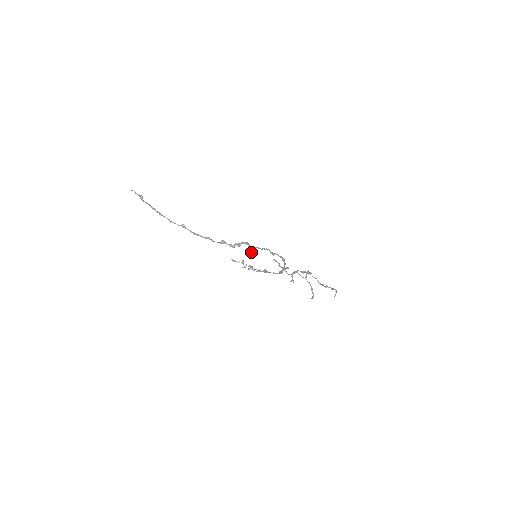
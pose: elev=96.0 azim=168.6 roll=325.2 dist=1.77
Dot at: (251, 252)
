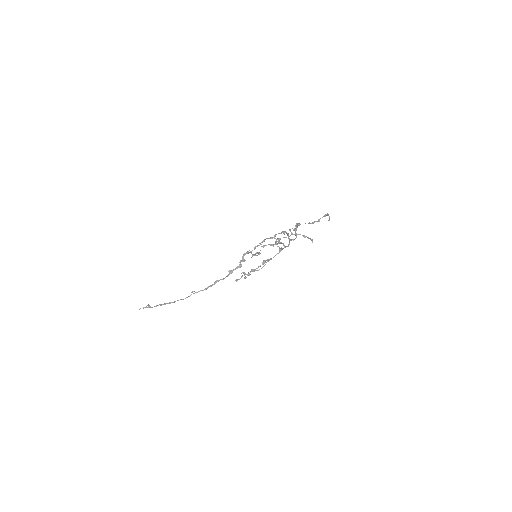
Dot at: (257, 255)
